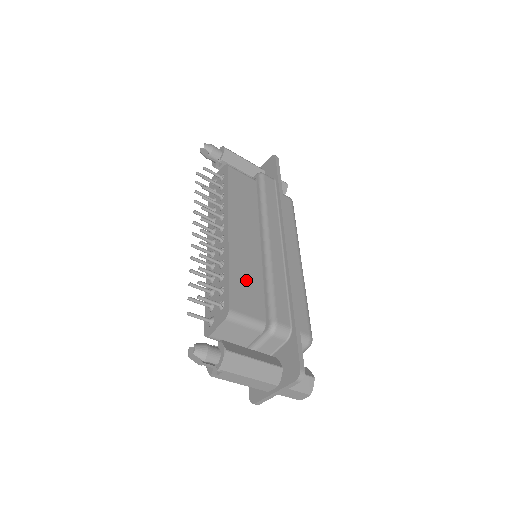
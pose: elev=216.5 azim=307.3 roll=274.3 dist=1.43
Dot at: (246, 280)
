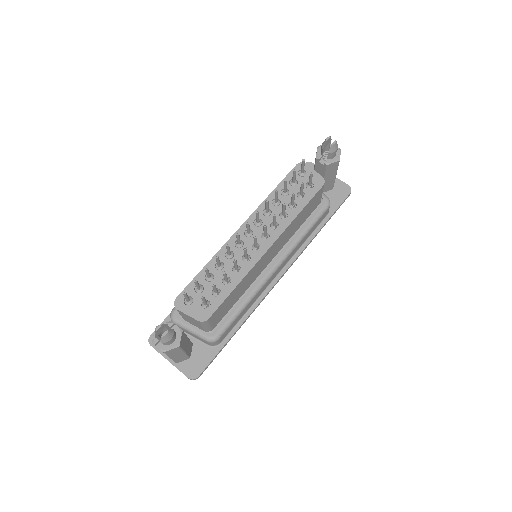
Dot at: (235, 295)
